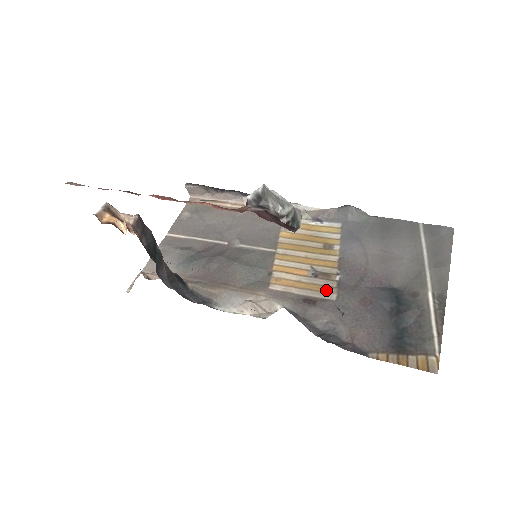
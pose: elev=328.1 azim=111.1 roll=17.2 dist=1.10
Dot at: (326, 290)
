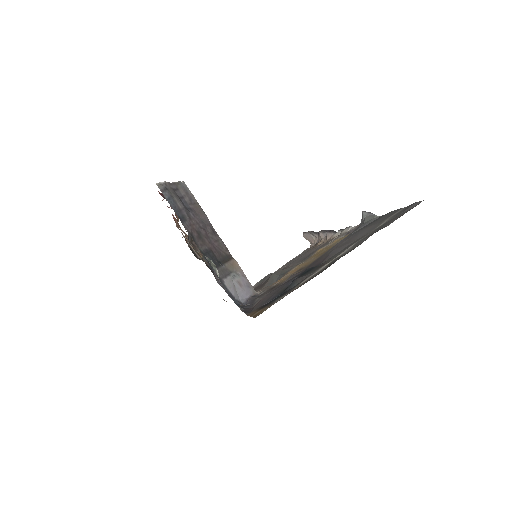
Dot at: occluded
